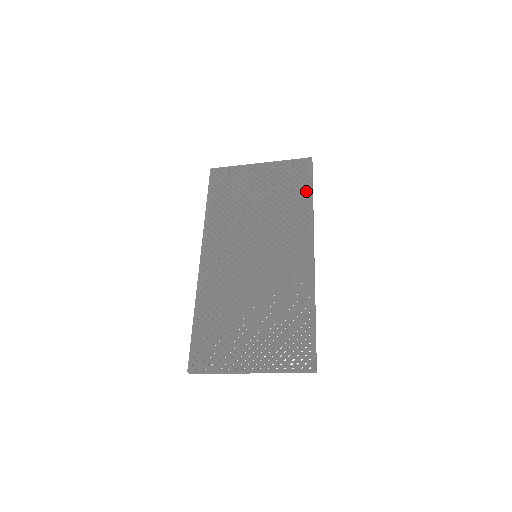
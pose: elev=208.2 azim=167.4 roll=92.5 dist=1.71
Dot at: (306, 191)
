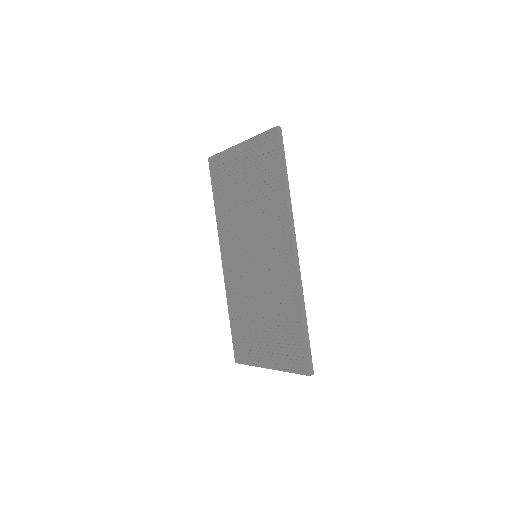
Dot at: (278, 176)
